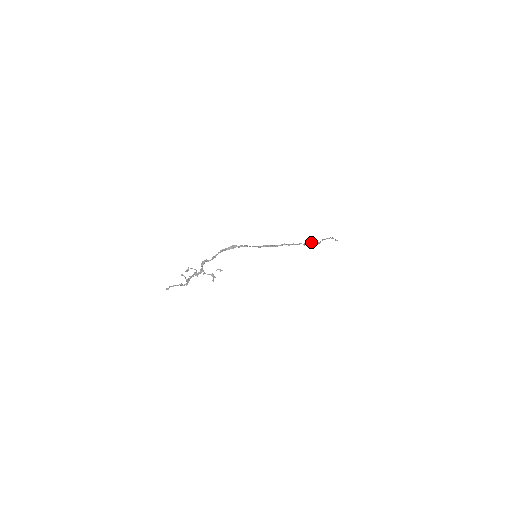
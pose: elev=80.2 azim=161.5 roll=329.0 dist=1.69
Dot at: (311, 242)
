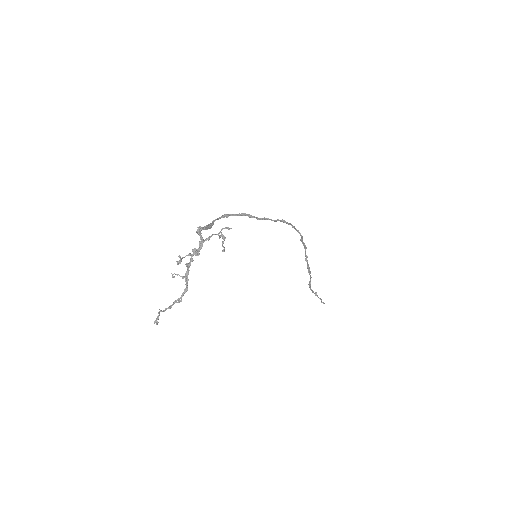
Dot at: (305, 247)
